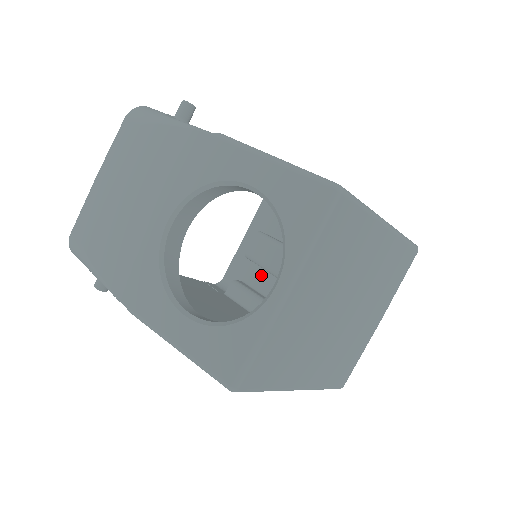
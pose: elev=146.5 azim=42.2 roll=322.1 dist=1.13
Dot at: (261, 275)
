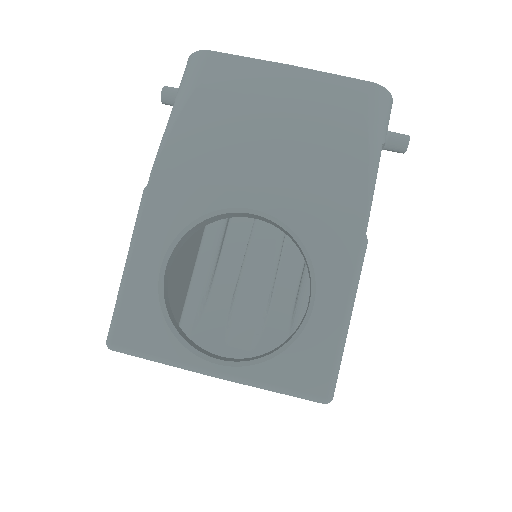
Dot at: (246, 223)
